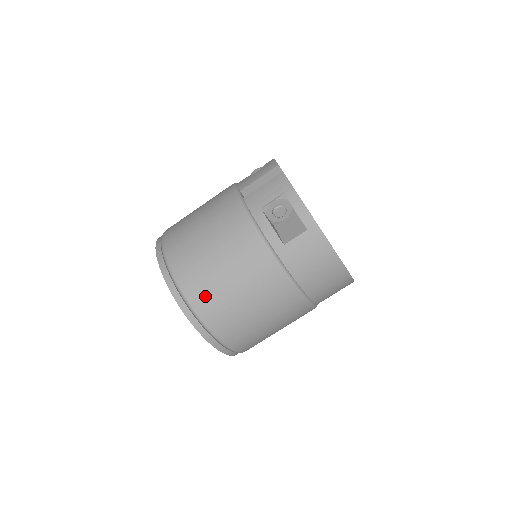
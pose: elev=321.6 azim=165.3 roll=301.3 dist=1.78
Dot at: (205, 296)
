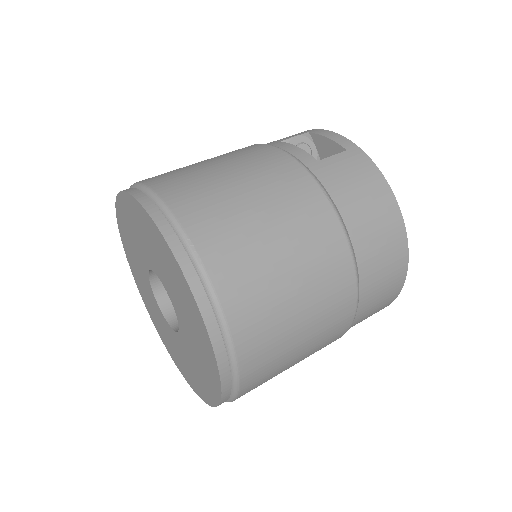
Dot at: (198, 201)
